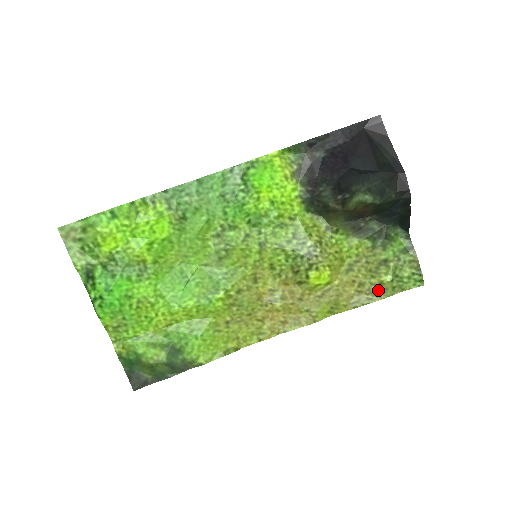
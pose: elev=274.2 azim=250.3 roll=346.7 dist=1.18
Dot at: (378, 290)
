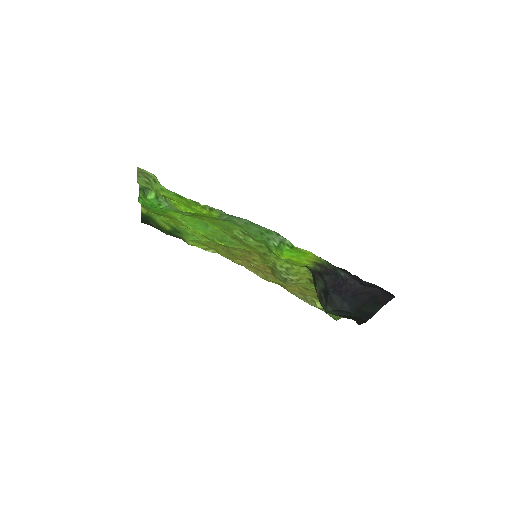
Dot at: (311, 301)
